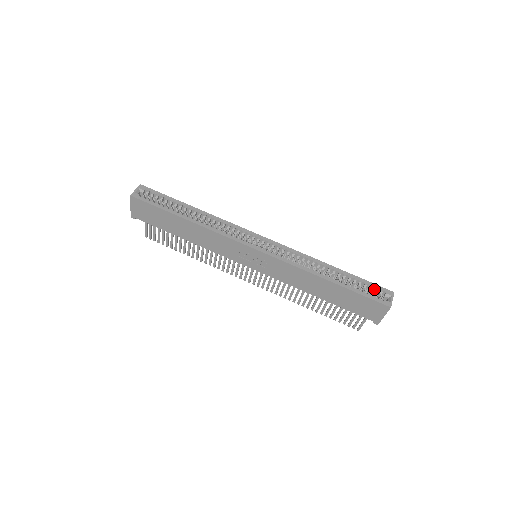
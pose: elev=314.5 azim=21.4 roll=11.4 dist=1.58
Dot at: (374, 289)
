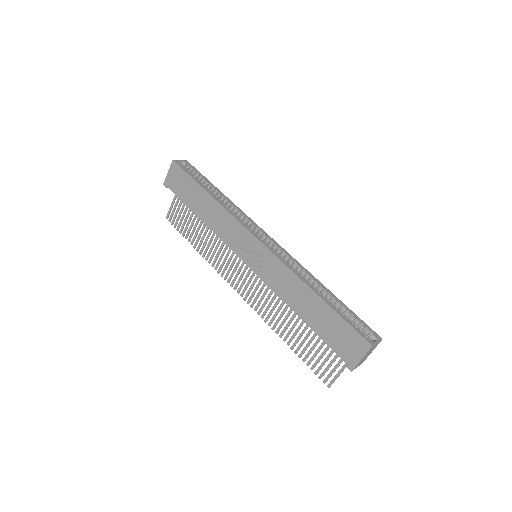
Dot at: (361, 326)
